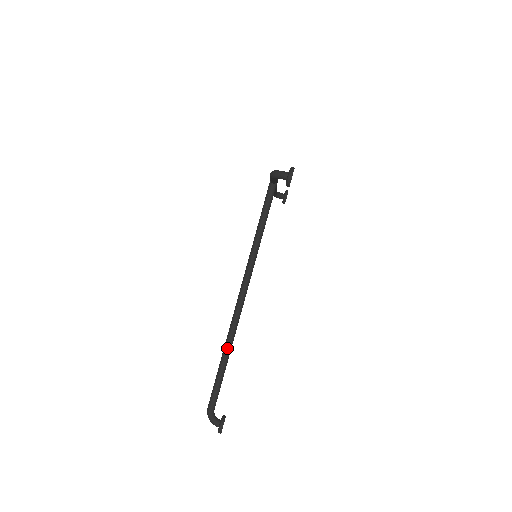
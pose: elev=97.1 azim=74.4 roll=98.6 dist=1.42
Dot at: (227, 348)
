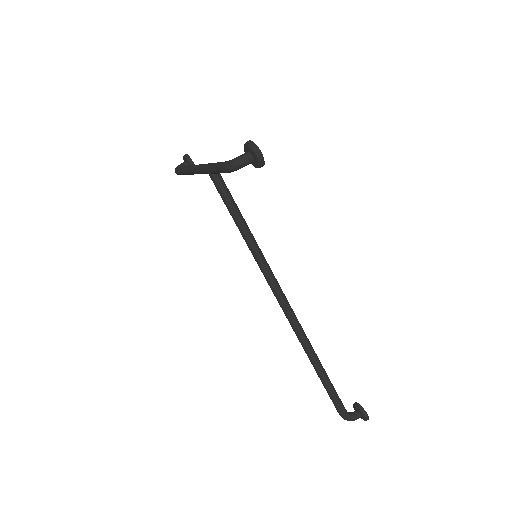
Dot at: (314, 359)
